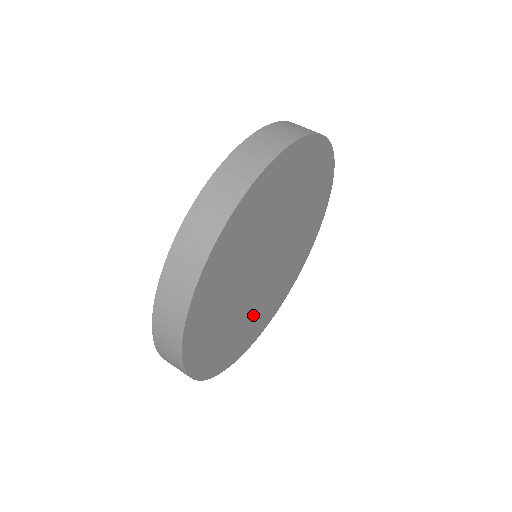
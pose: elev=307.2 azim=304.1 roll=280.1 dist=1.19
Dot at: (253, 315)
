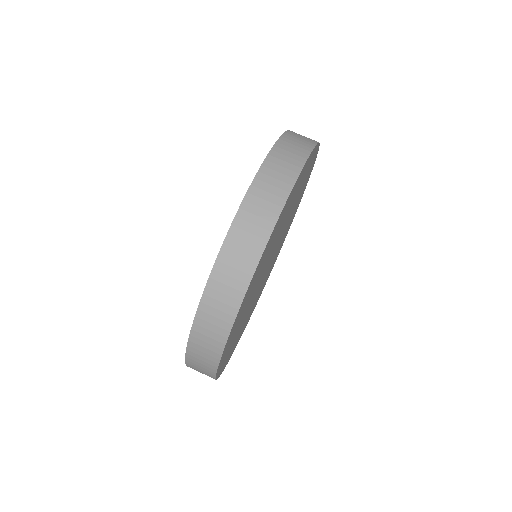
Dot at: occluded
